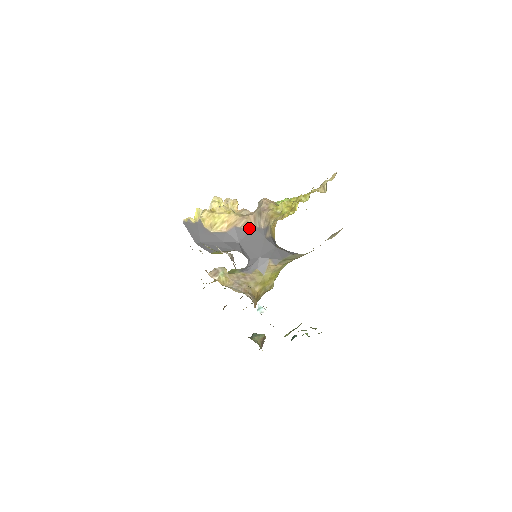
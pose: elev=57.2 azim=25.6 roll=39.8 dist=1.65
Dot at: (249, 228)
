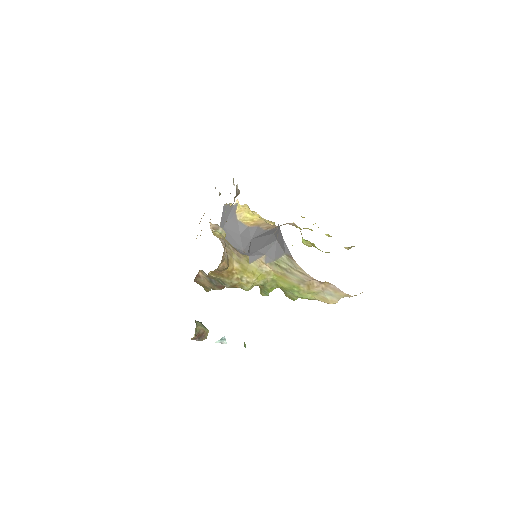
Dot at: (268, 229)
